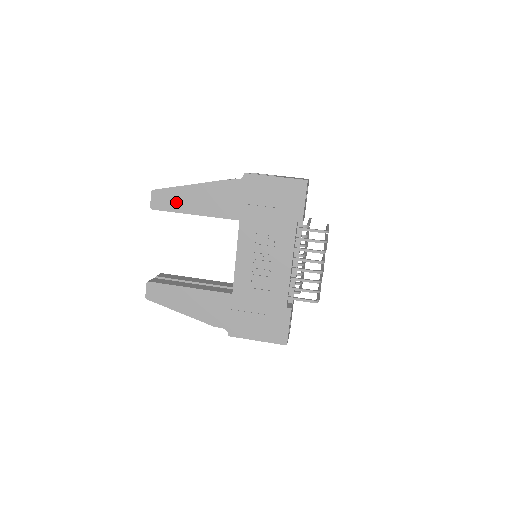
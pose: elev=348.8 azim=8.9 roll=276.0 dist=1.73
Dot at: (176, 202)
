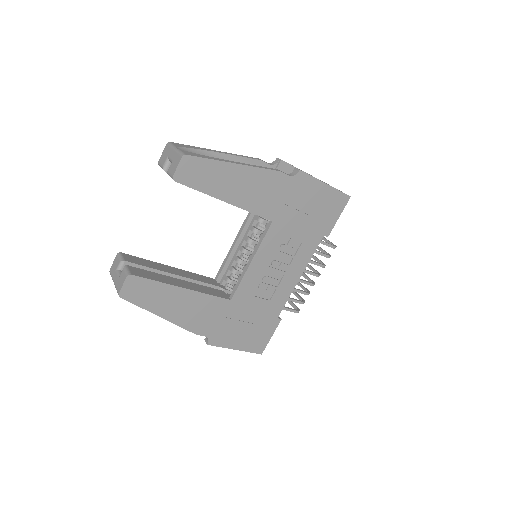
Dot at: (210, 180)
